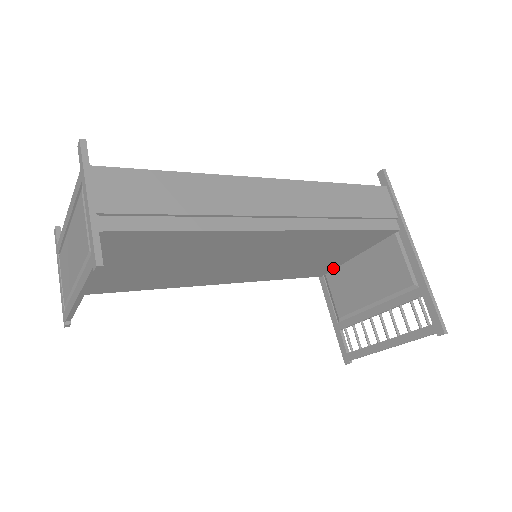
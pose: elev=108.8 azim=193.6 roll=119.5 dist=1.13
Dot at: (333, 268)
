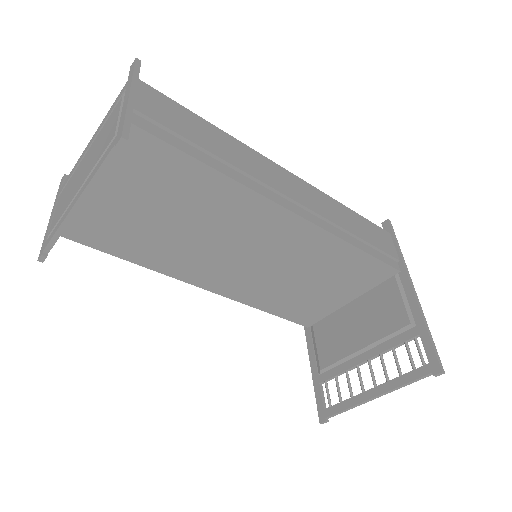
Dot at: (322, 316)
